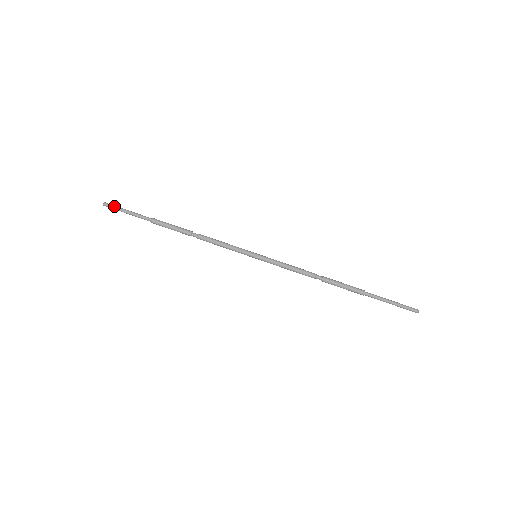
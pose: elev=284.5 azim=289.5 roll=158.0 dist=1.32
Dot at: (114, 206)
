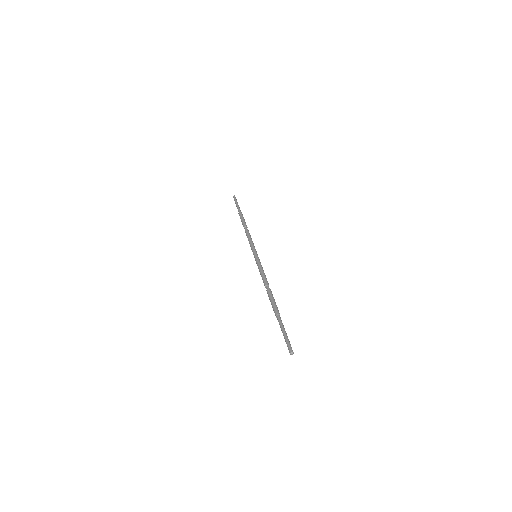
Dot at: (236, 199)
